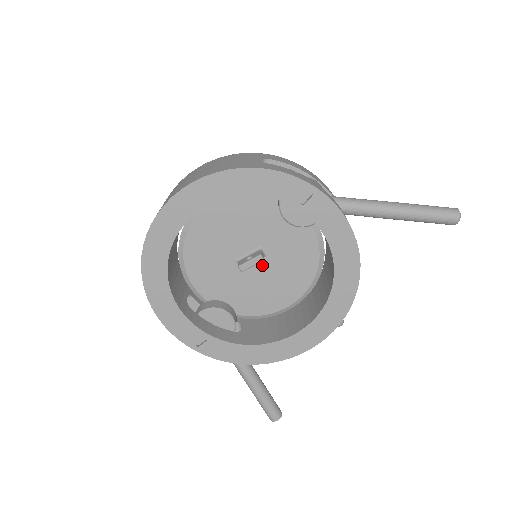
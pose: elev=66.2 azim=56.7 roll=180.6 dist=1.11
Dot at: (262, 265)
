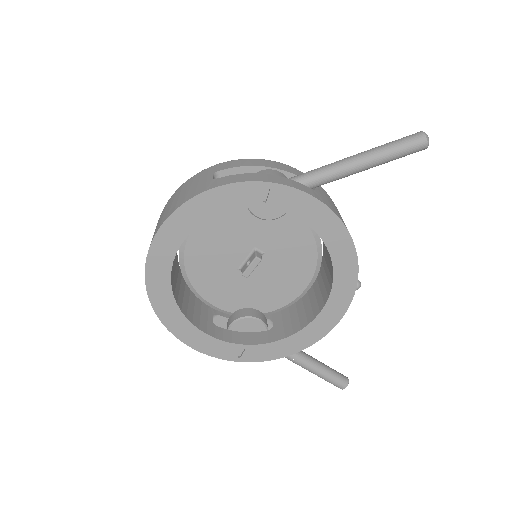
Dot at: (264, 263)
